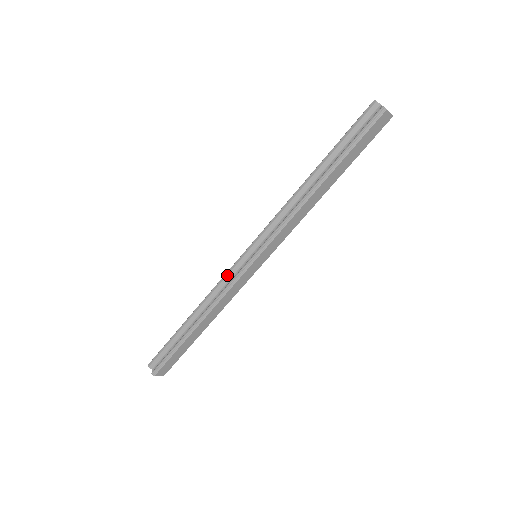
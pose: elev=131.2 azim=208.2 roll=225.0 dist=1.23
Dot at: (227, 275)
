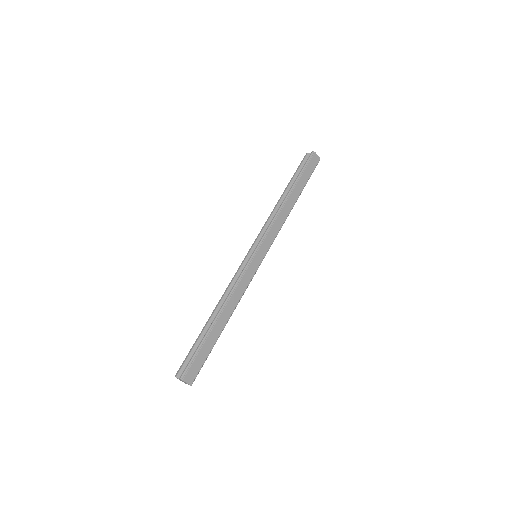
Dot at: (236, 273)
